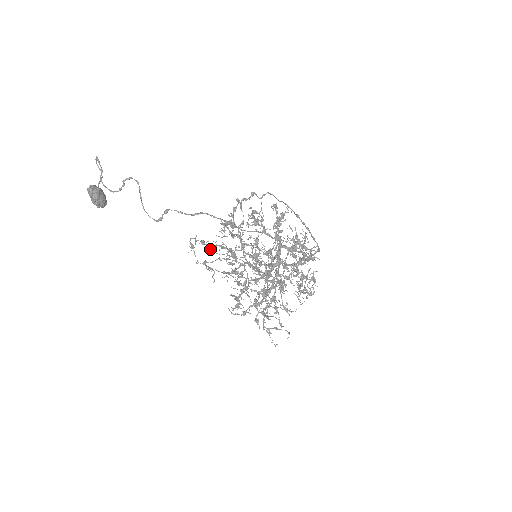
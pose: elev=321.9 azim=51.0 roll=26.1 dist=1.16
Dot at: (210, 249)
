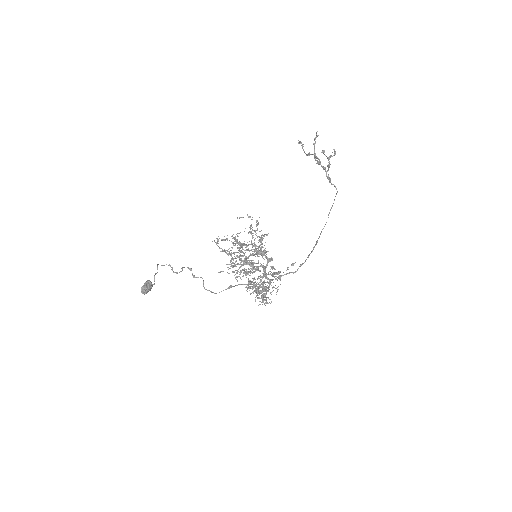
Dot at: (226, 252)
